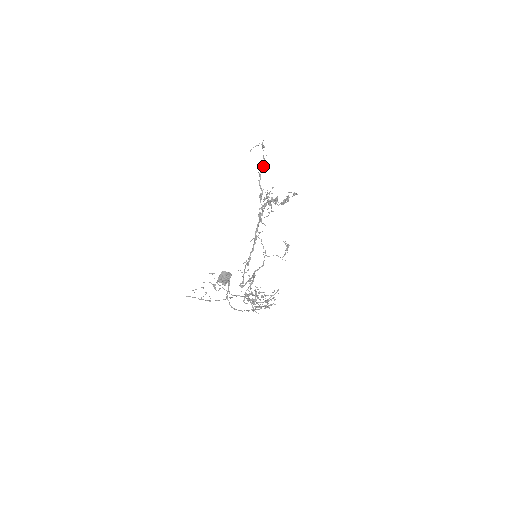
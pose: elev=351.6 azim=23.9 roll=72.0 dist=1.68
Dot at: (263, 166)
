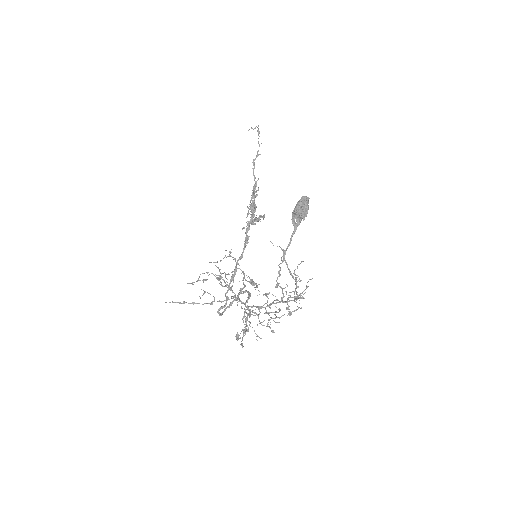
Dot at: occluded
